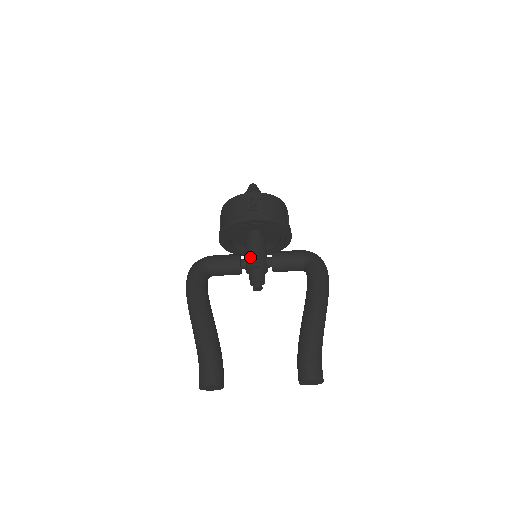
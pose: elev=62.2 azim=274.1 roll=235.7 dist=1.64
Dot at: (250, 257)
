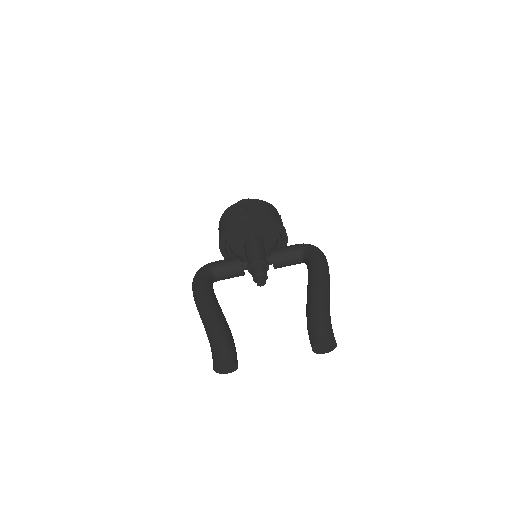
Dot at: (250, 256)
